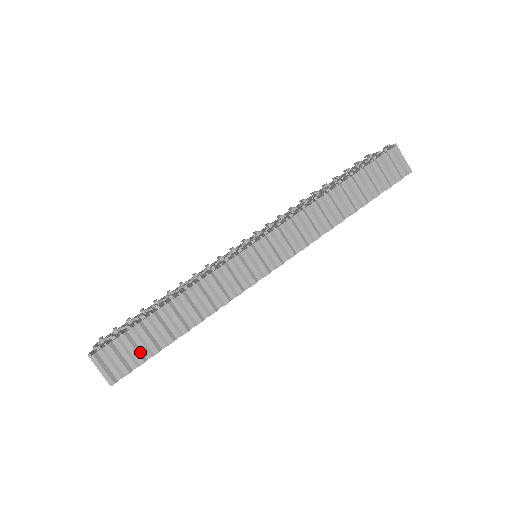
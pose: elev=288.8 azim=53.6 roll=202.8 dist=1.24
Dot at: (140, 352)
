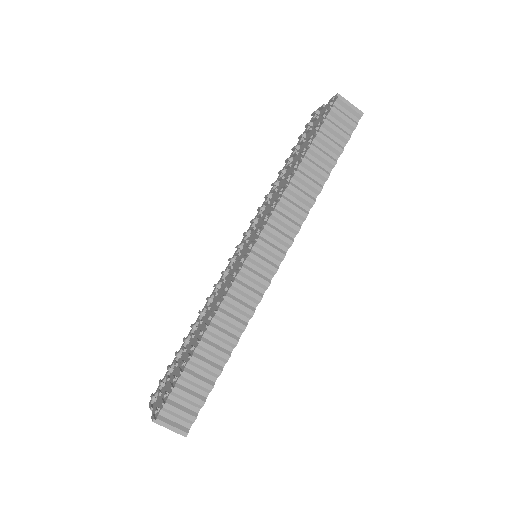
Dot at: (197, 395)
